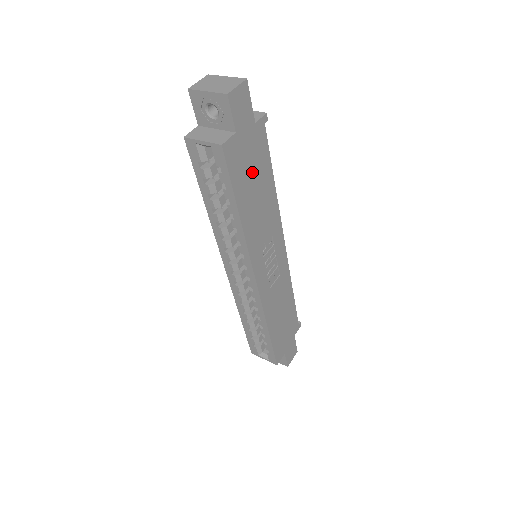
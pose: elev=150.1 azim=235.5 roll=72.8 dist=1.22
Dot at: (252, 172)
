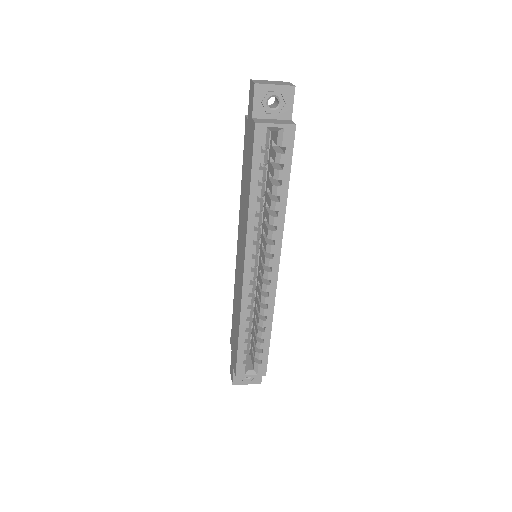
Dot at: occluded
